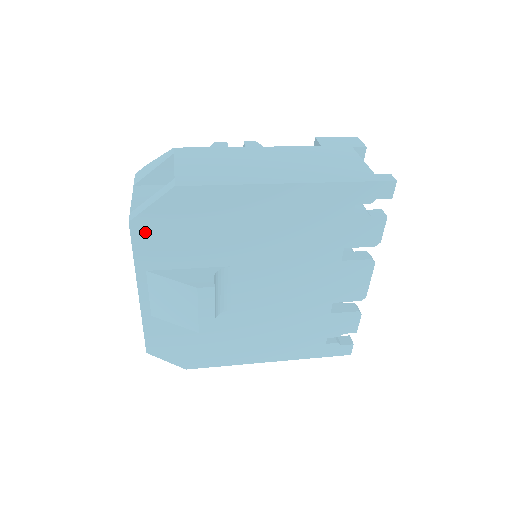
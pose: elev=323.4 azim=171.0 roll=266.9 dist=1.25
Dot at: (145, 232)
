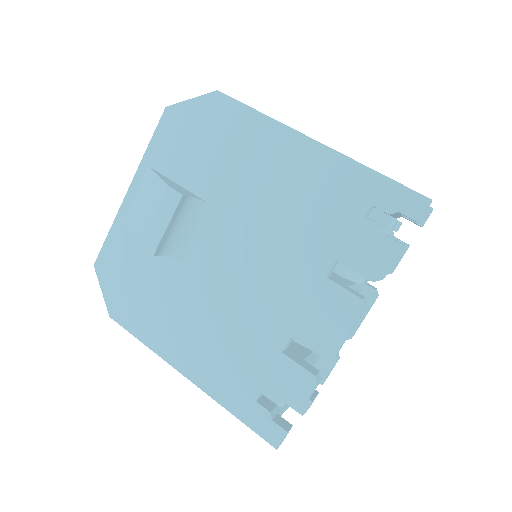
Dot at: (171, 124)
